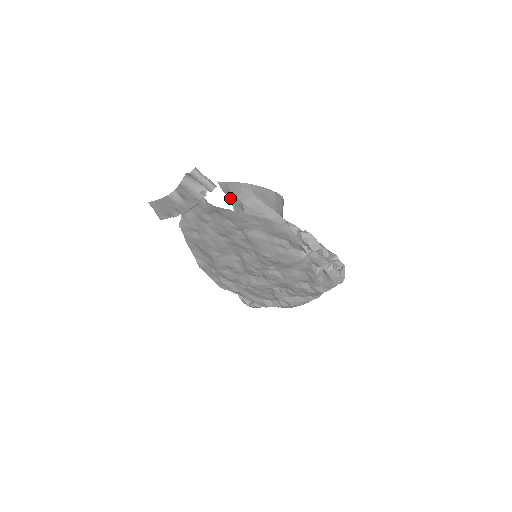
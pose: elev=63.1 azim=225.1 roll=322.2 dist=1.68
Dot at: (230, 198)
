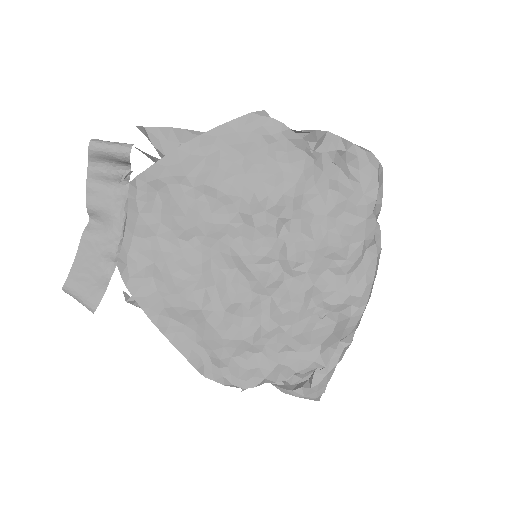
Dot at: occluded
